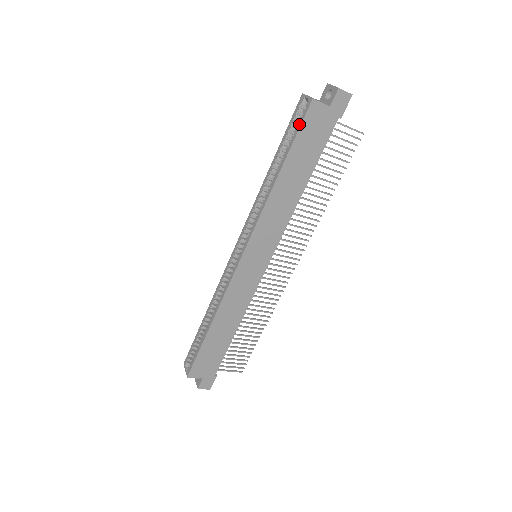
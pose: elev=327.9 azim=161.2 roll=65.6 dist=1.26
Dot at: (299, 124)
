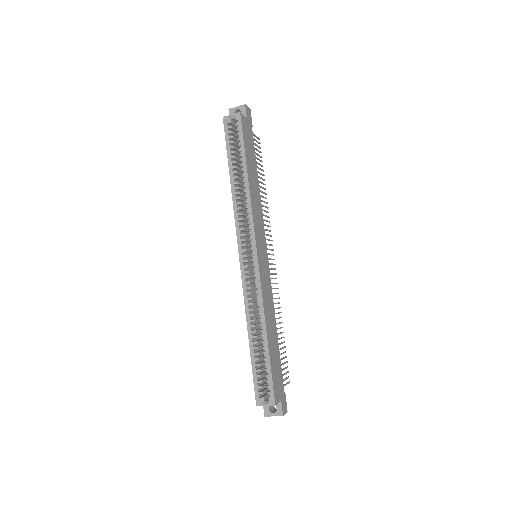
Dot at: (240, 133)
